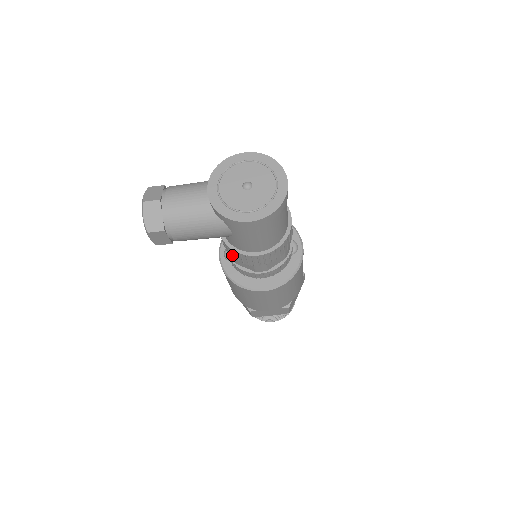
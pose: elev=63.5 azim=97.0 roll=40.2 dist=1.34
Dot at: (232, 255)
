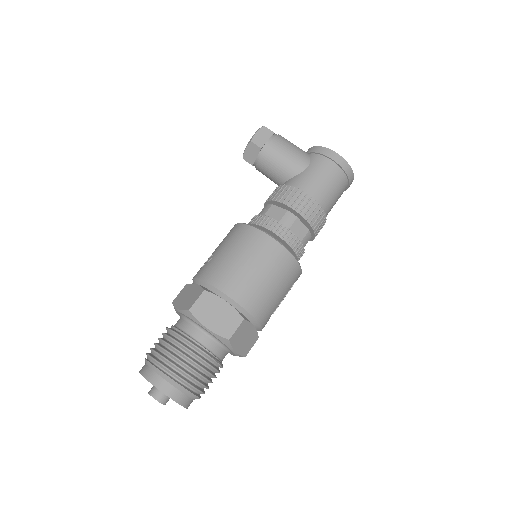
Dot at: (279, 195)
